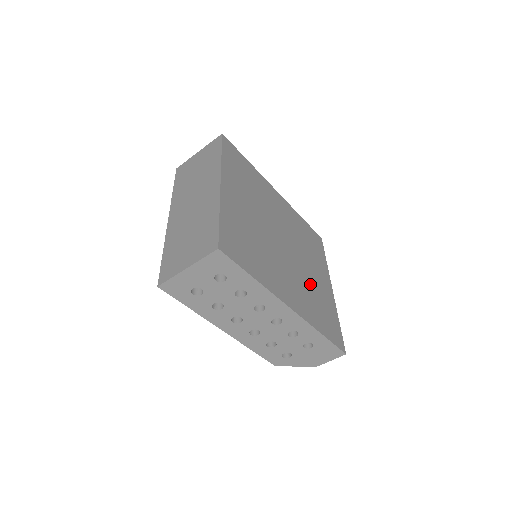
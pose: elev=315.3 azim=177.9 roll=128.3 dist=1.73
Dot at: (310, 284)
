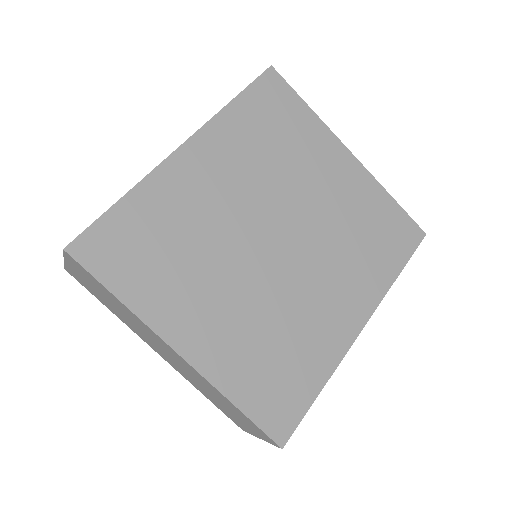
Dot at: (339, 226)
